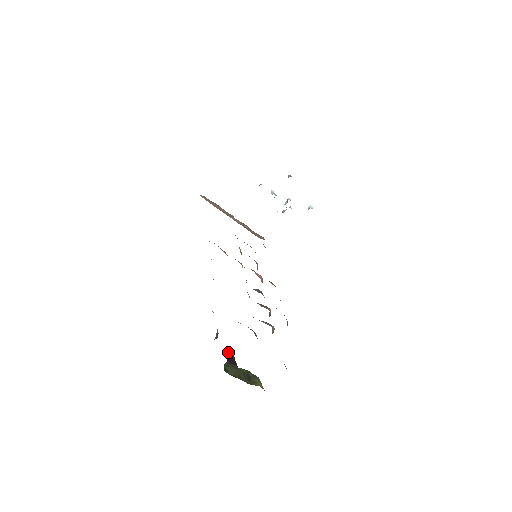
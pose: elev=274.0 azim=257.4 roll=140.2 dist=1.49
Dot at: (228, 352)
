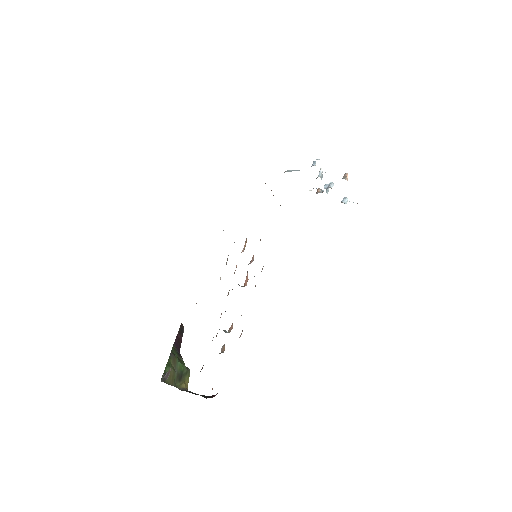
Dot at: (180, 331)
